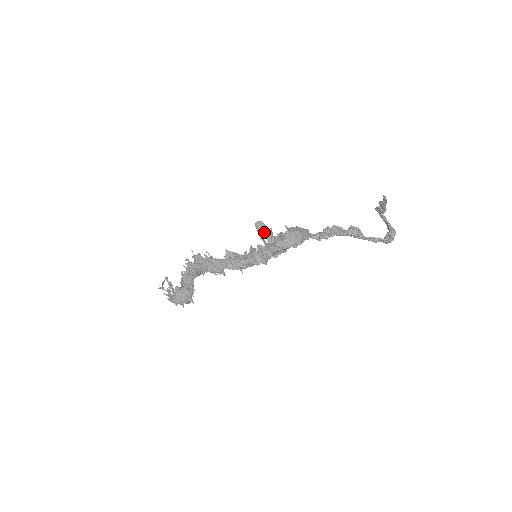
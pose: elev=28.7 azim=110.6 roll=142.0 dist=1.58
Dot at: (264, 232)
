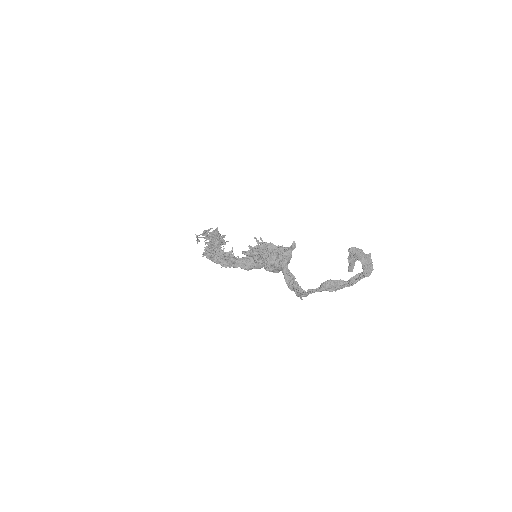
Dot at: occluded
